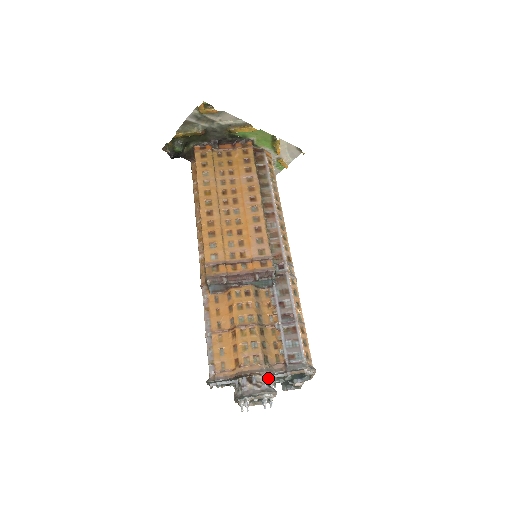
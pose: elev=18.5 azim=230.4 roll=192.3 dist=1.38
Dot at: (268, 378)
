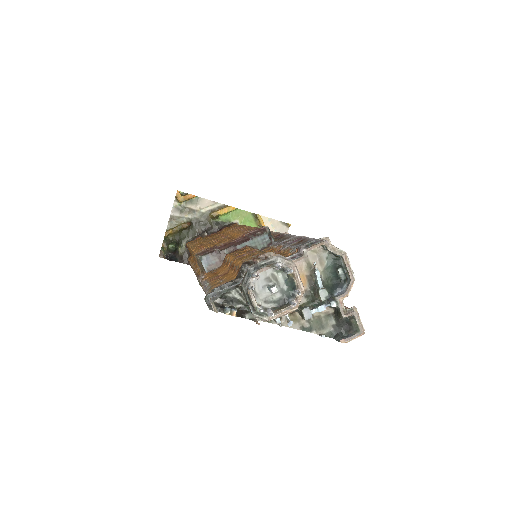
Dot at: occluded
